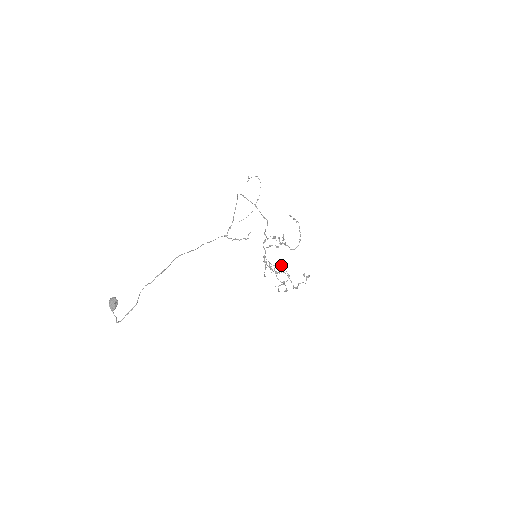
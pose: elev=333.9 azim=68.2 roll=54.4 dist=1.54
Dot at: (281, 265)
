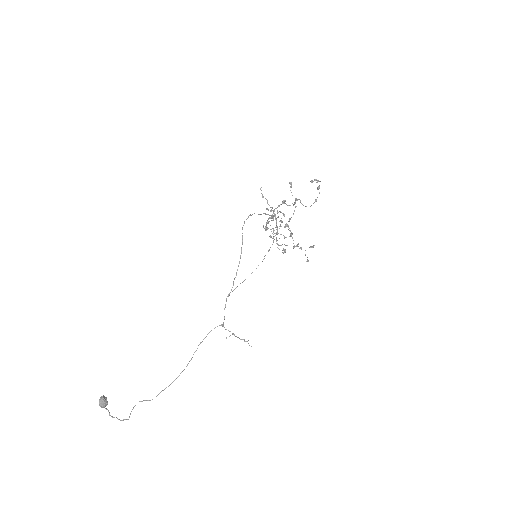
Dot at: (285, 226)
